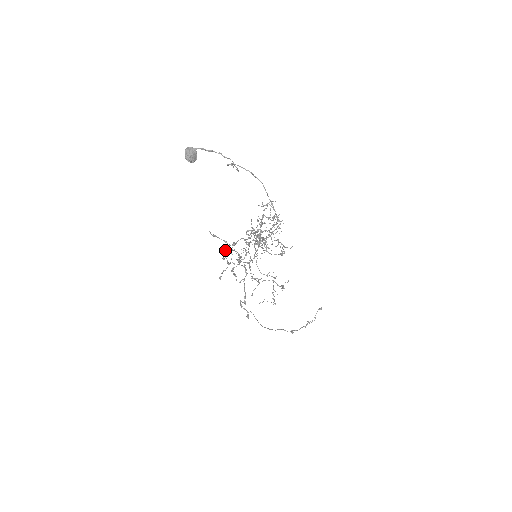
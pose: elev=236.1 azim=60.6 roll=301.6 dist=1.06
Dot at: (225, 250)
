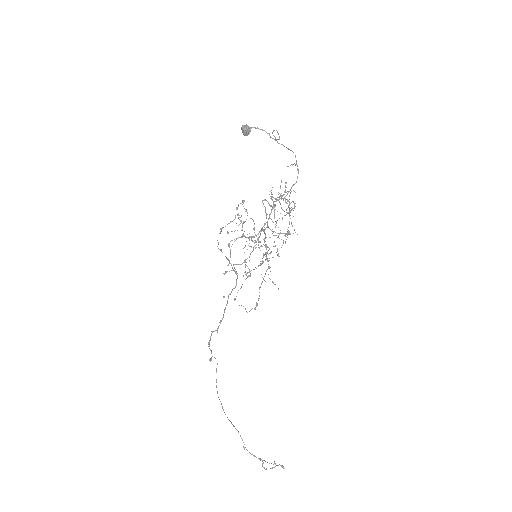
Dot at: (238, 204)
